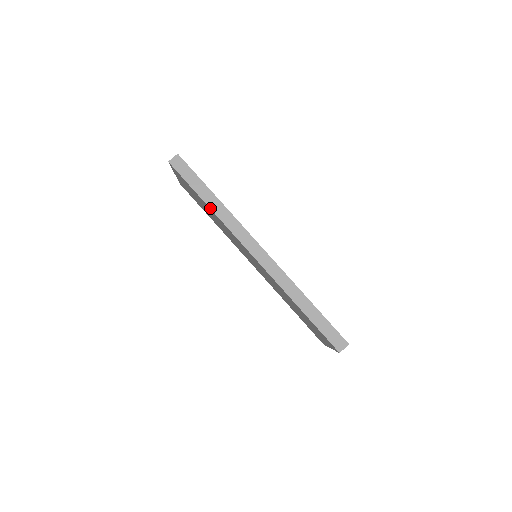
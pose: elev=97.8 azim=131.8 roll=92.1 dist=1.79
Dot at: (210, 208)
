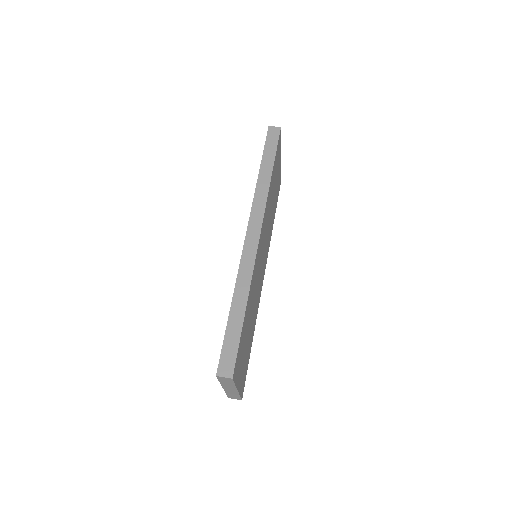
Dot at: (258, 175)
